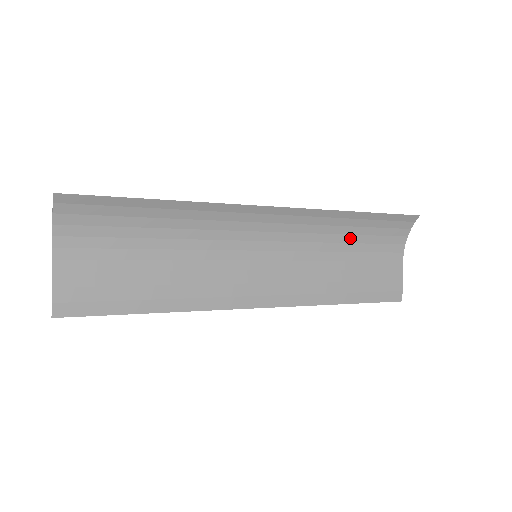
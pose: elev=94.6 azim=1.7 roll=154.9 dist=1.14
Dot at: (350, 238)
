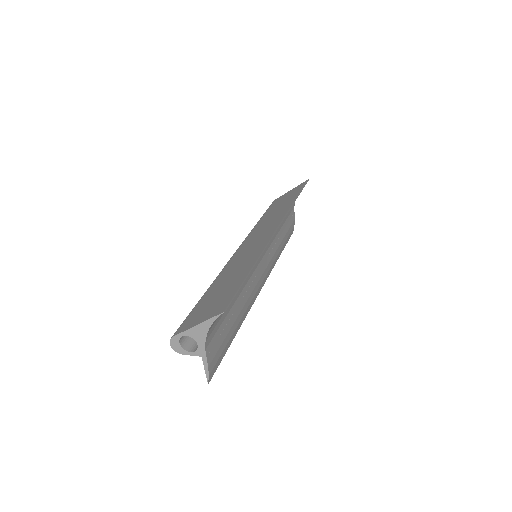
Dot at: occluded
